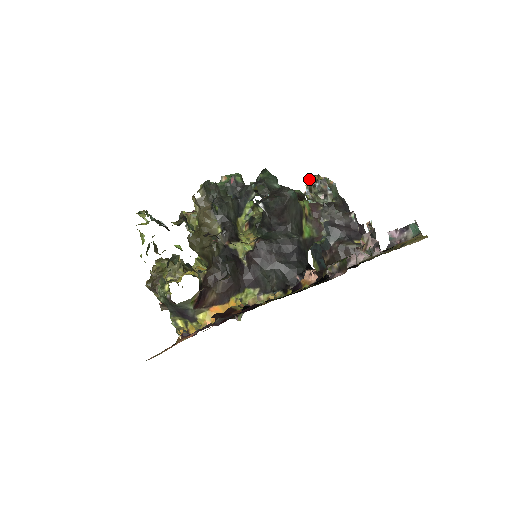
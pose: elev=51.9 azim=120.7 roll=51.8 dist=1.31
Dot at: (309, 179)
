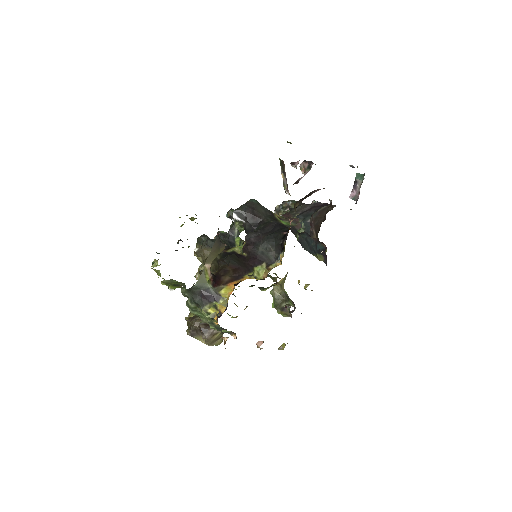
Dot at: (275, 211)
